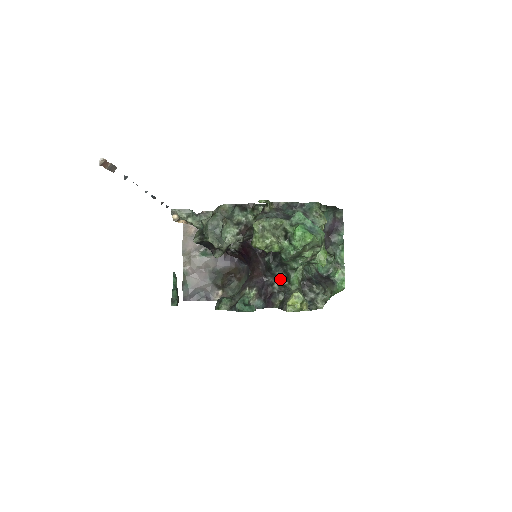
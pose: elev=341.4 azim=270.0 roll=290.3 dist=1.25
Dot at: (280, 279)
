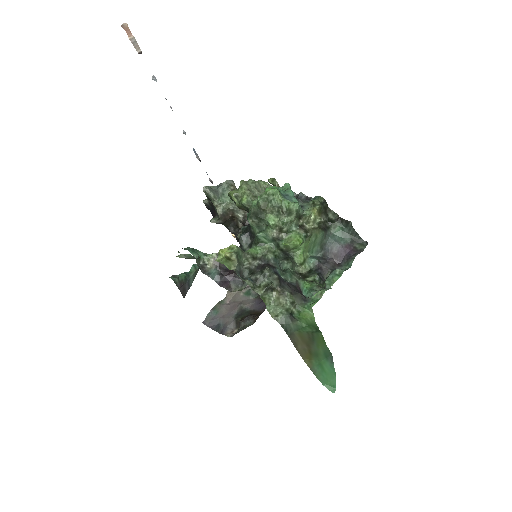
Dot at: occluded
